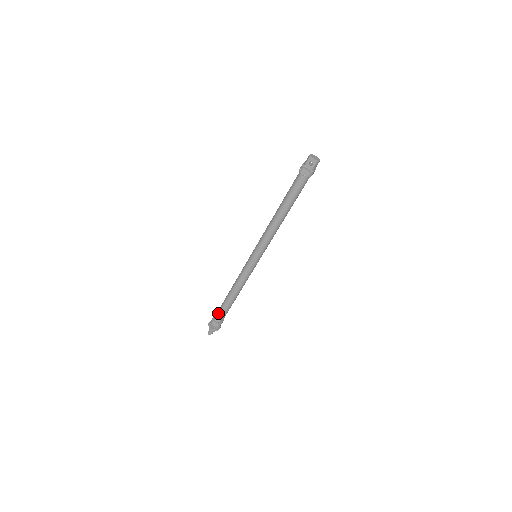
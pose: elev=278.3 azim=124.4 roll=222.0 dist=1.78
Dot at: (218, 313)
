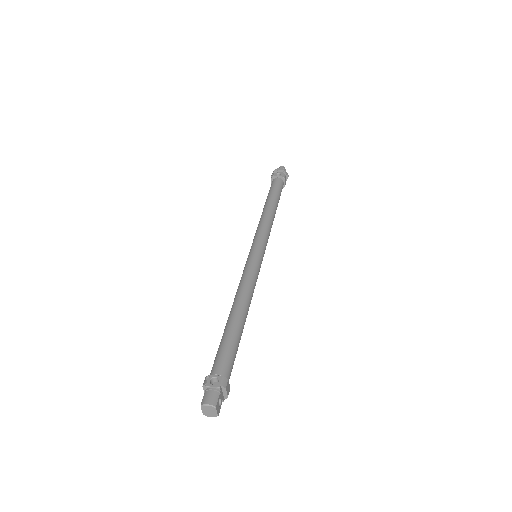
Dot at: (271, 186)
